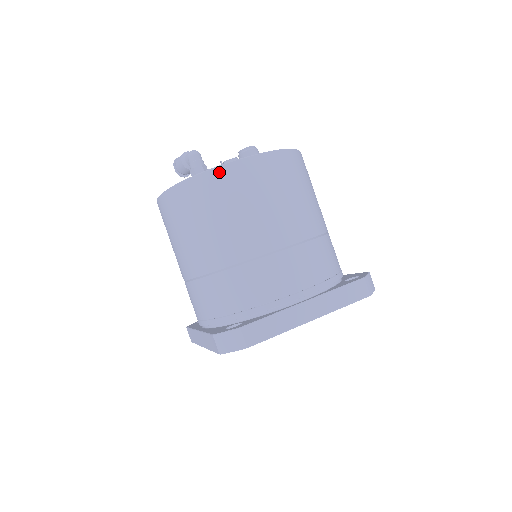
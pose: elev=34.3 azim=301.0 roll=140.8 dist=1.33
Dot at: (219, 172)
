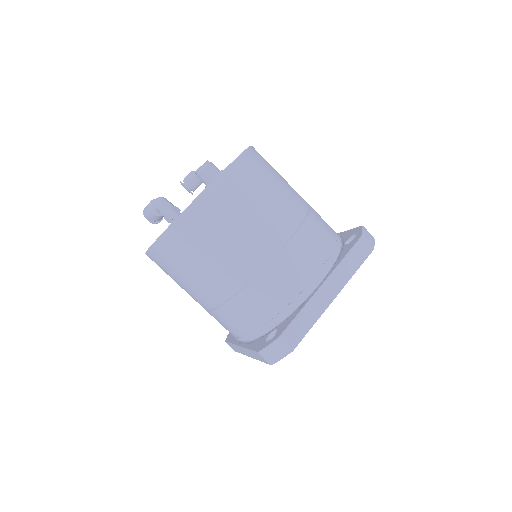
Dot at: (192, 211)
